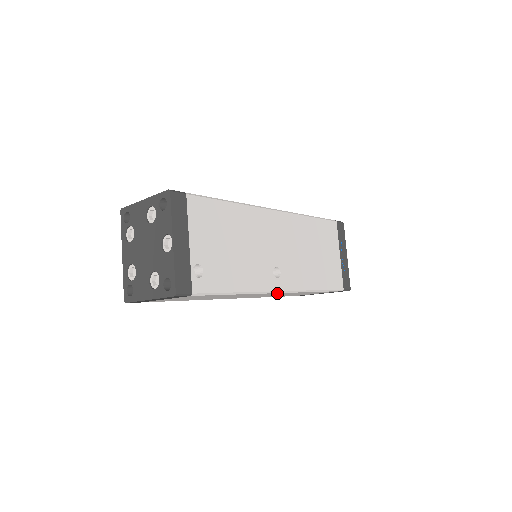
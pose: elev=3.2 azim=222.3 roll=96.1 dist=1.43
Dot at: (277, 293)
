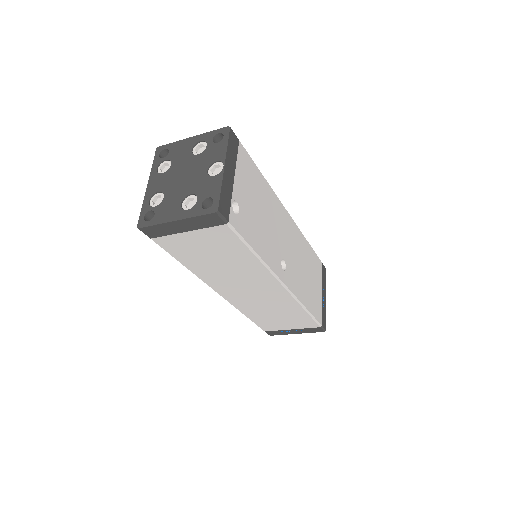
Dot at: (278, 287)
